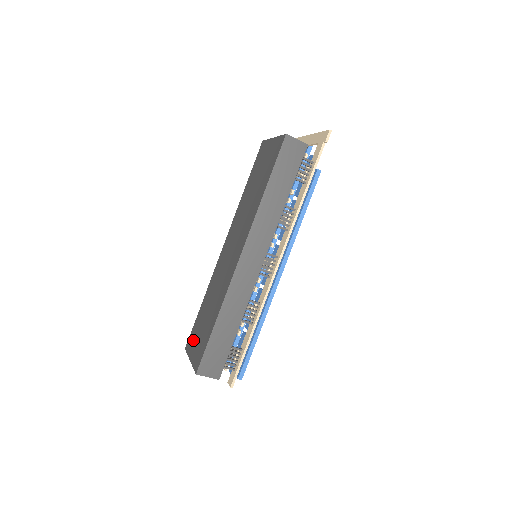
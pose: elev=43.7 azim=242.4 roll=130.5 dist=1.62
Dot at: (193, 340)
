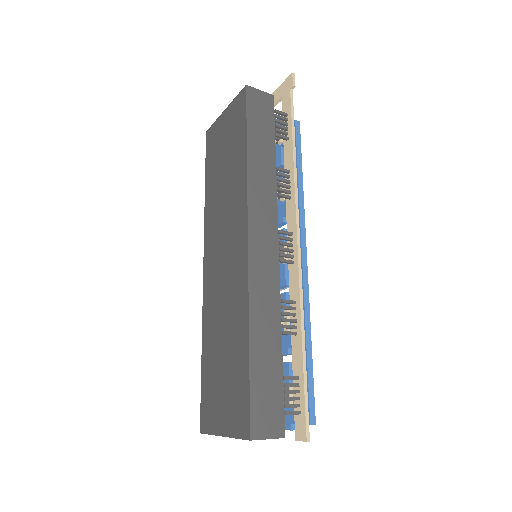
Dot at: (212, 407)
